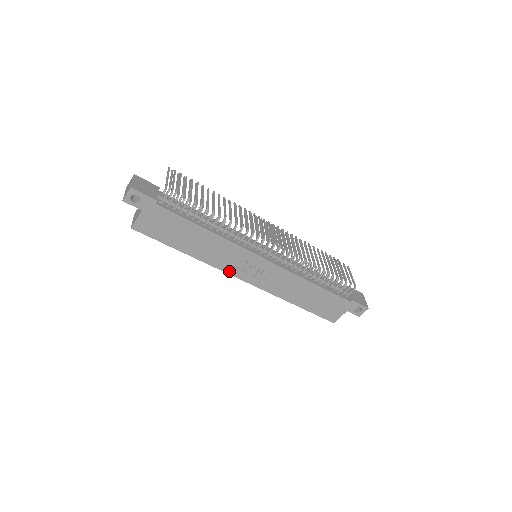
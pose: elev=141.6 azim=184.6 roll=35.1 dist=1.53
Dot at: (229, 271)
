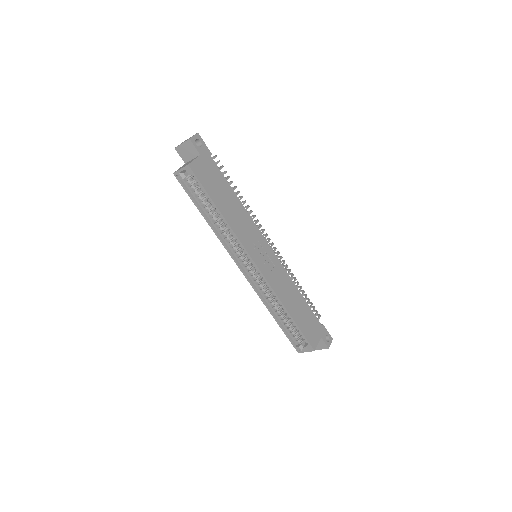
Dot at: (248, 249)
